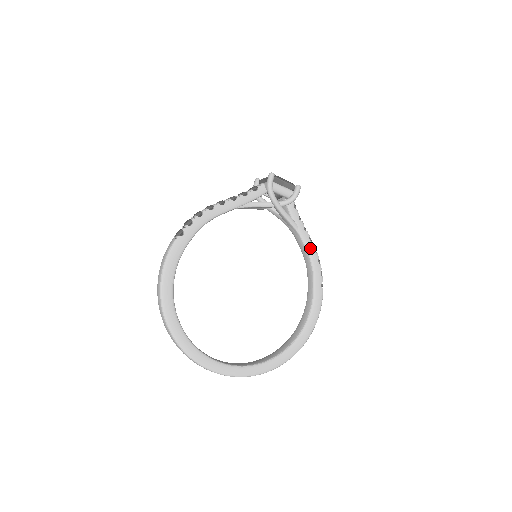
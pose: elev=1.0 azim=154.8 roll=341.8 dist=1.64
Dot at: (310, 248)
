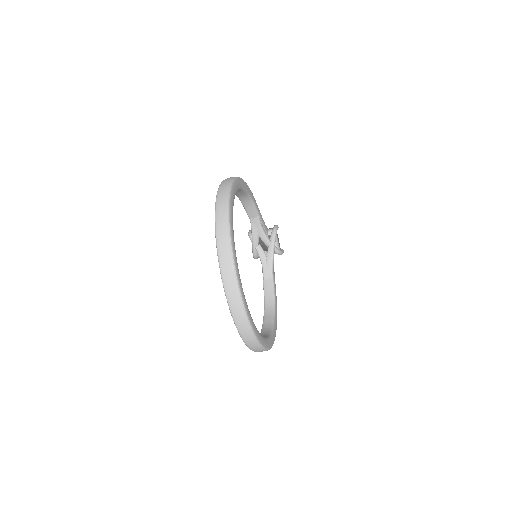
Dot at: occluded
